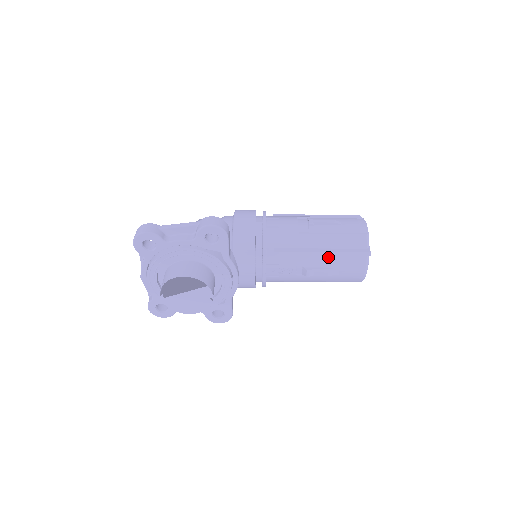
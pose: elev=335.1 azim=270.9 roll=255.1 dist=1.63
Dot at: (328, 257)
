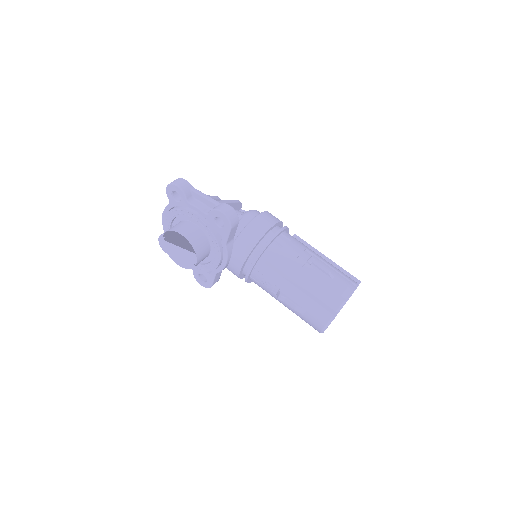
Dot at: (302, 296)
